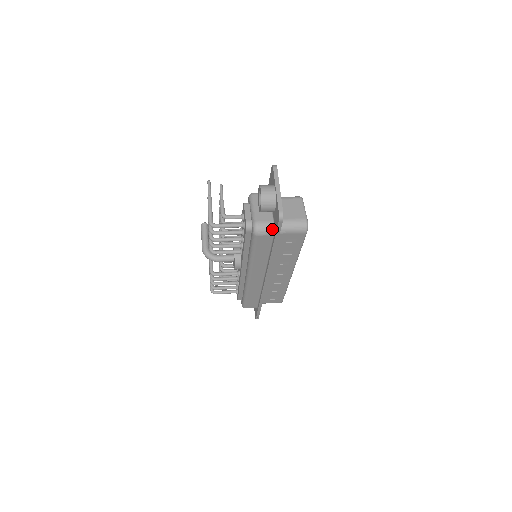
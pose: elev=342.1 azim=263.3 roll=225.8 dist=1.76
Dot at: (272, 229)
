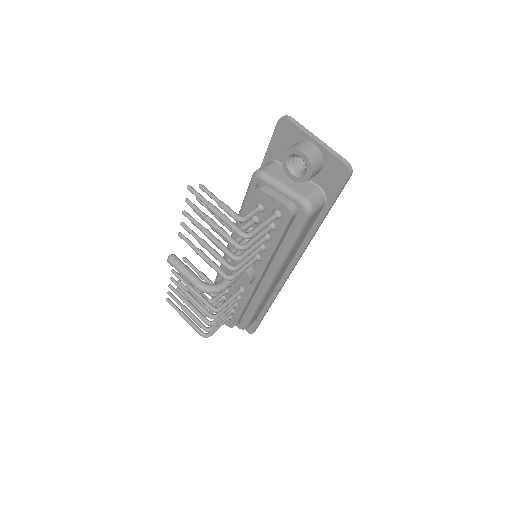
Dot at: (323, 197)
